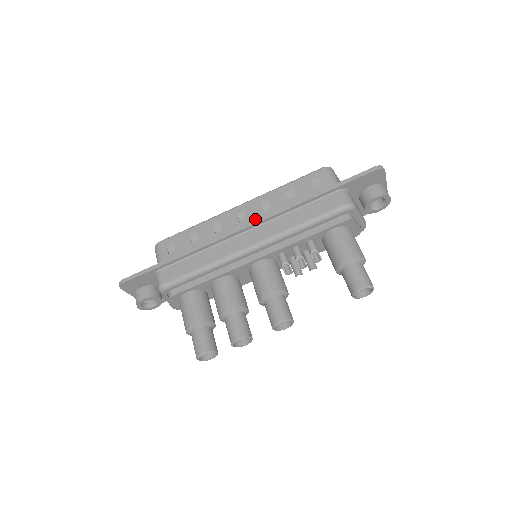
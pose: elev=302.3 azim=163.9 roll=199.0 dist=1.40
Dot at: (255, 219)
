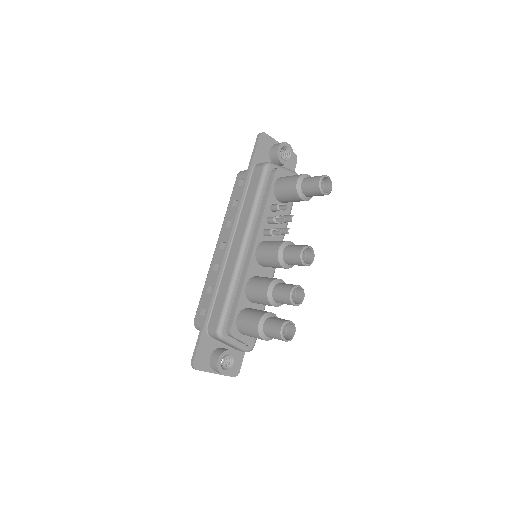
Dot at: occluded
